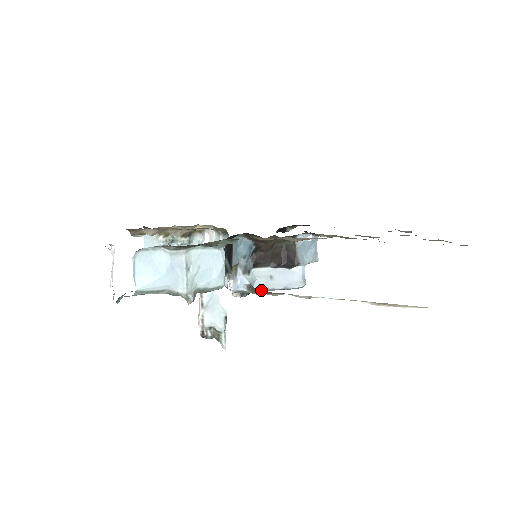
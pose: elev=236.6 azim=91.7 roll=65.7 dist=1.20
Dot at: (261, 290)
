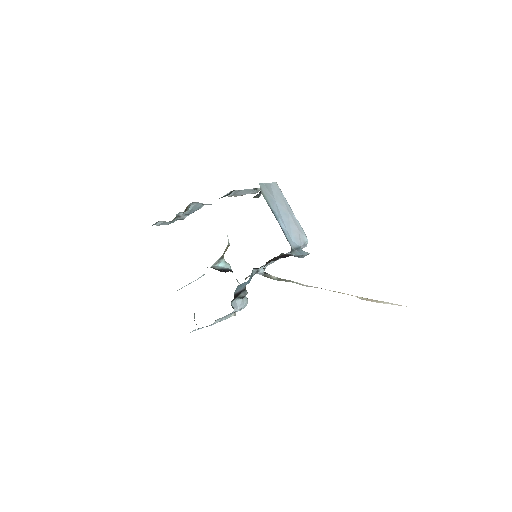
Dot at: (273, 262)
